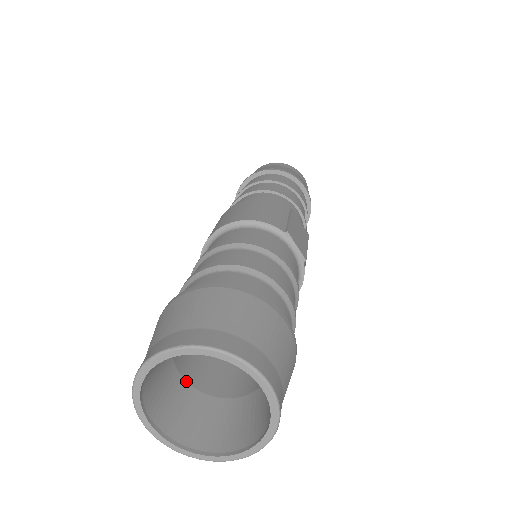
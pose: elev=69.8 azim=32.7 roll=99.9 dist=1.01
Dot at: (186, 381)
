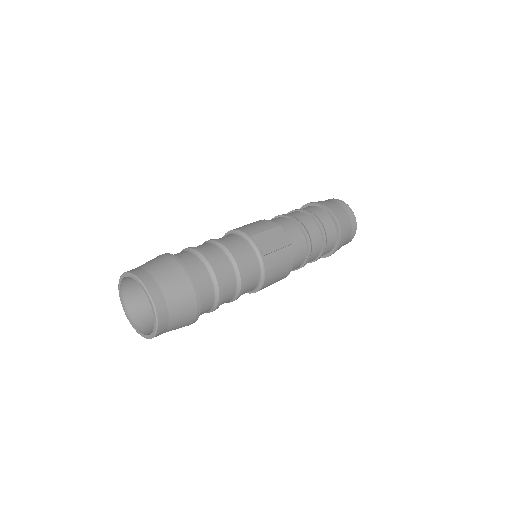
Dot at: occluded
